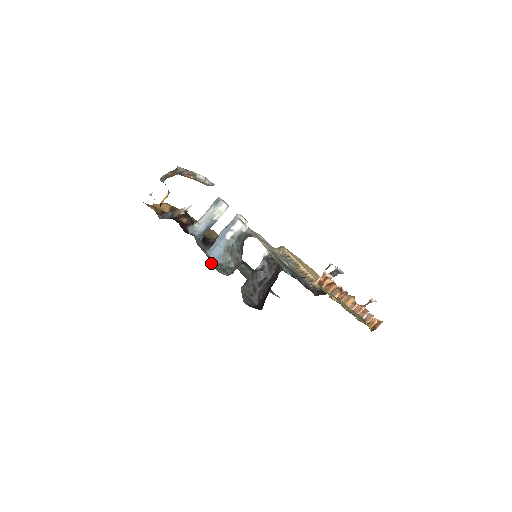
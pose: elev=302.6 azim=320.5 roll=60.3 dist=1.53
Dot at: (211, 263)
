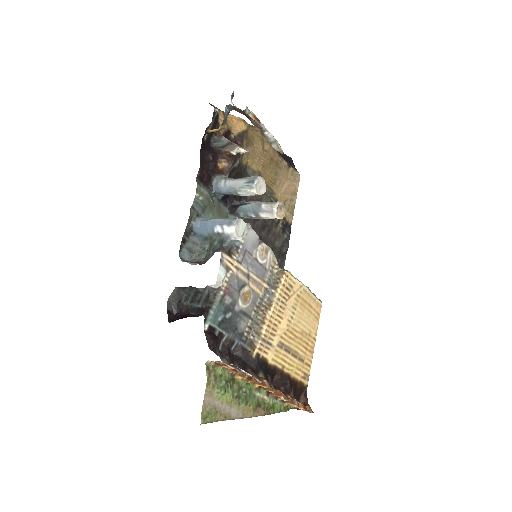
Dot at: (182, 238)
